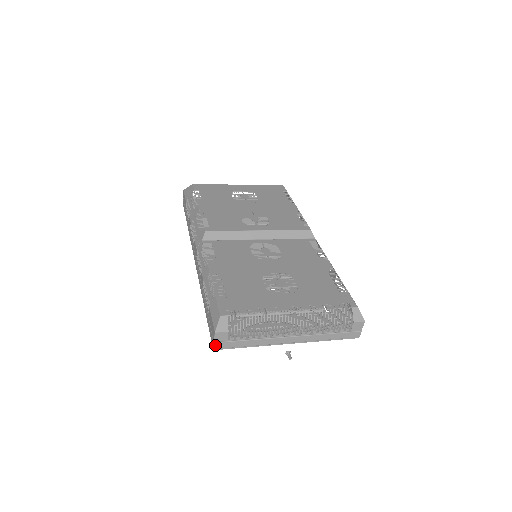
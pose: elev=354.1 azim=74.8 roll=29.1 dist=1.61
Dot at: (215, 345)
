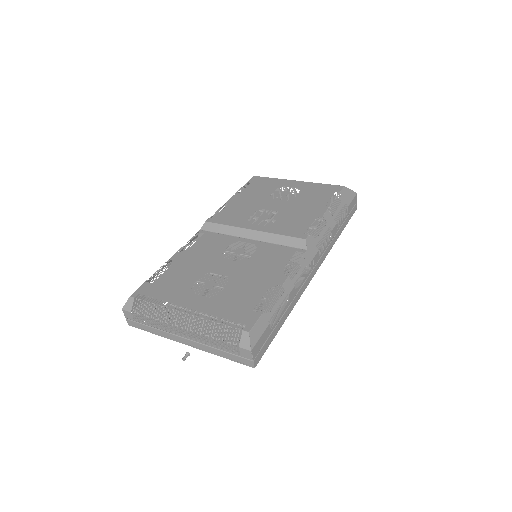
Dot at: (128, 321)
